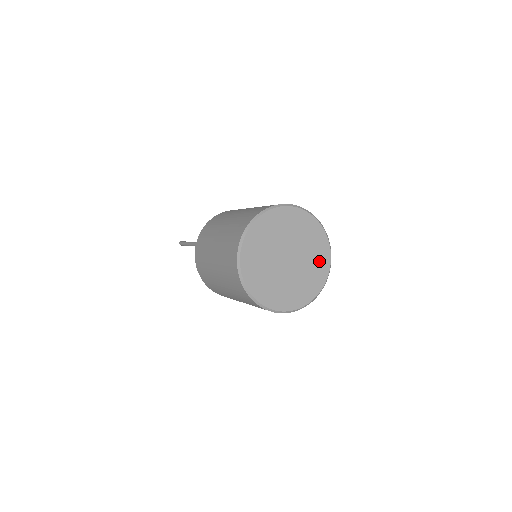
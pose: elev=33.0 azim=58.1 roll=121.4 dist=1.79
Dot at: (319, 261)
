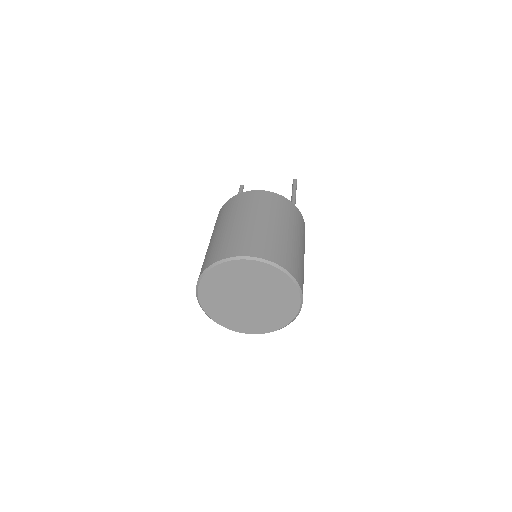
Dot at: (283, 291)
